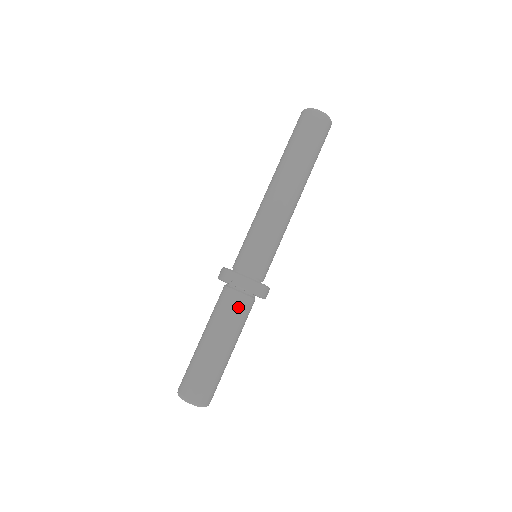
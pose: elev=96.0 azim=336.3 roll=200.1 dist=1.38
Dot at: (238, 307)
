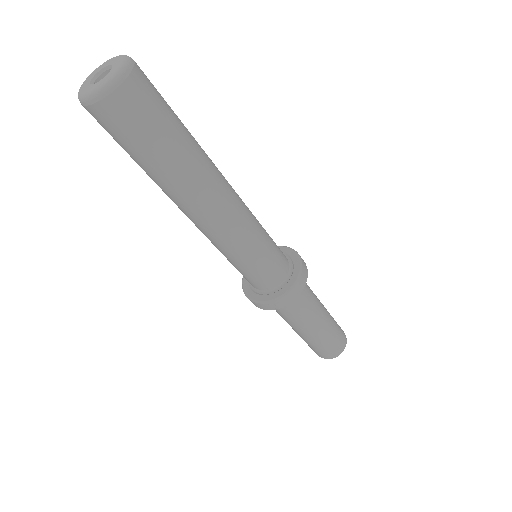
Dot at: (297, 305)
